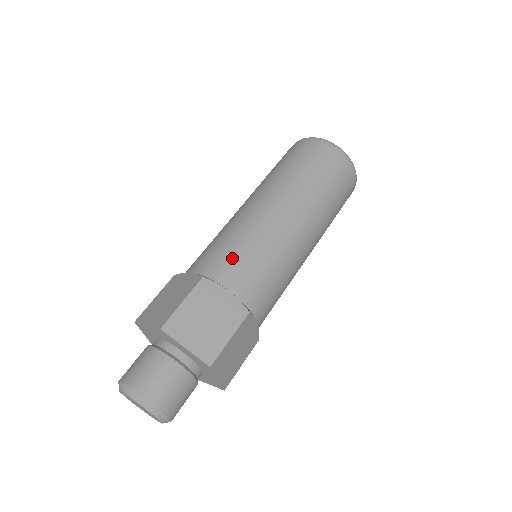
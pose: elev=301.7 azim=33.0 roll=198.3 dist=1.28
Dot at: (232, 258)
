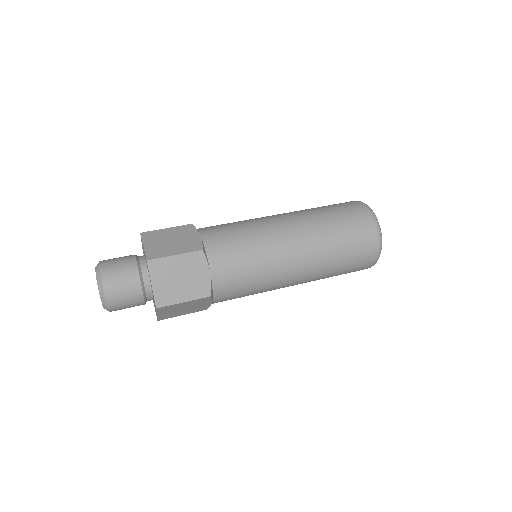
Dot at: (222, 225)
